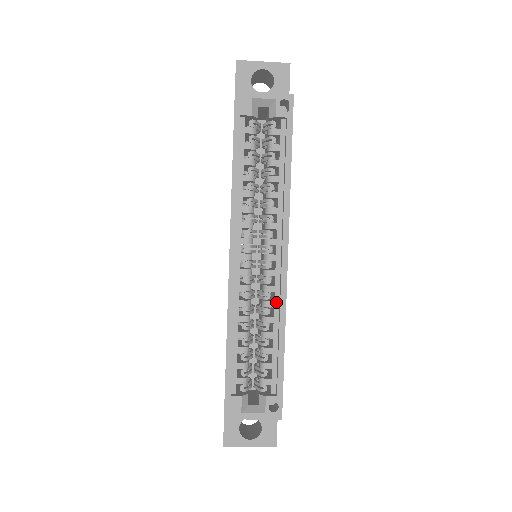
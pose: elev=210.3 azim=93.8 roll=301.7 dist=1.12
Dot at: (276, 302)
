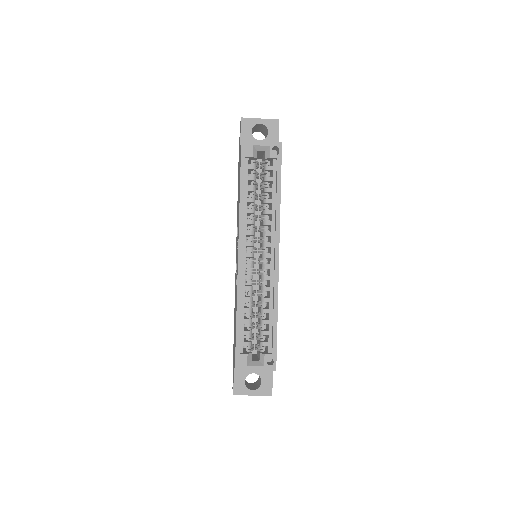
Dot at: (271, 287)
